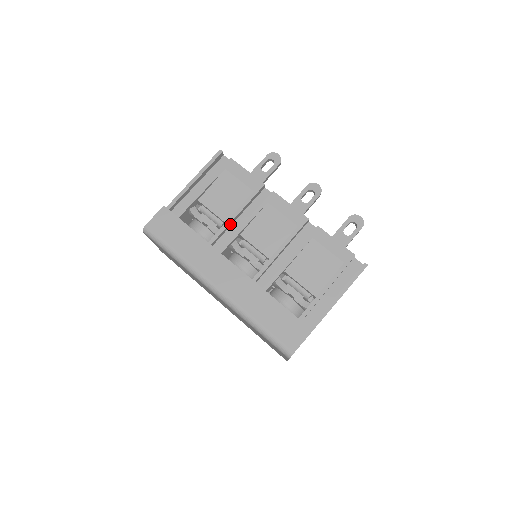
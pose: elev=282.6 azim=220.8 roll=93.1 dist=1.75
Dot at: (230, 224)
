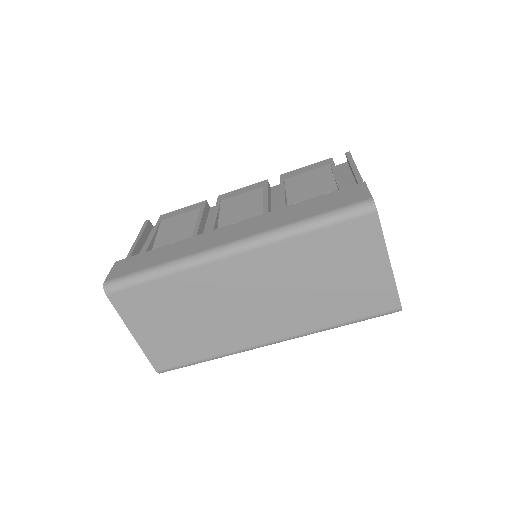
Dot at: (200, 231)
